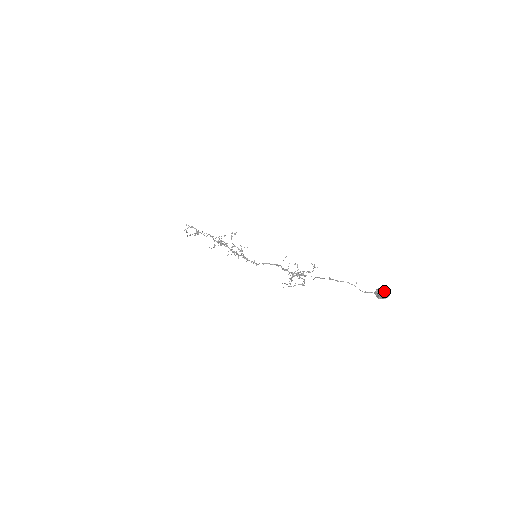
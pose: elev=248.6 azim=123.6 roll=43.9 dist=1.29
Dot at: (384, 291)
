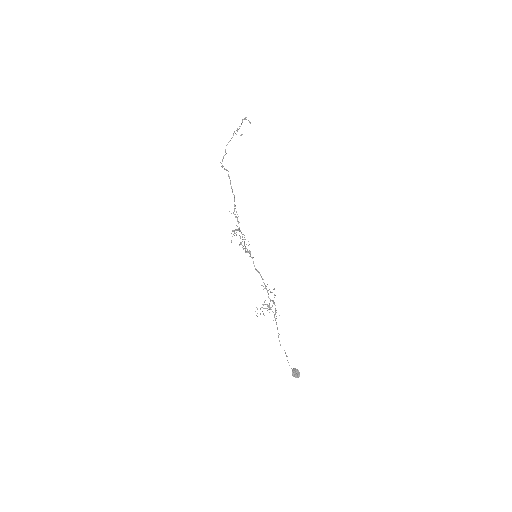
Dot at: (295, 377)
